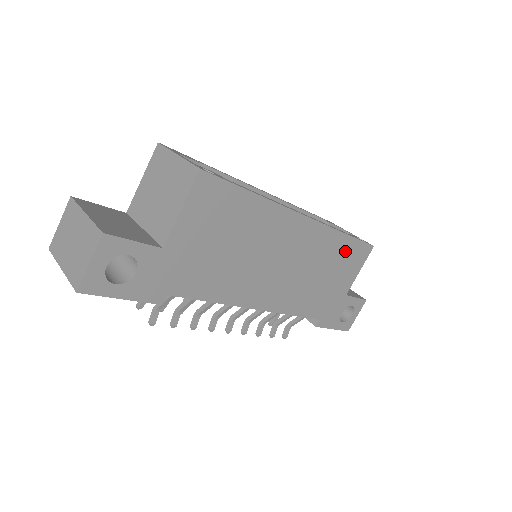
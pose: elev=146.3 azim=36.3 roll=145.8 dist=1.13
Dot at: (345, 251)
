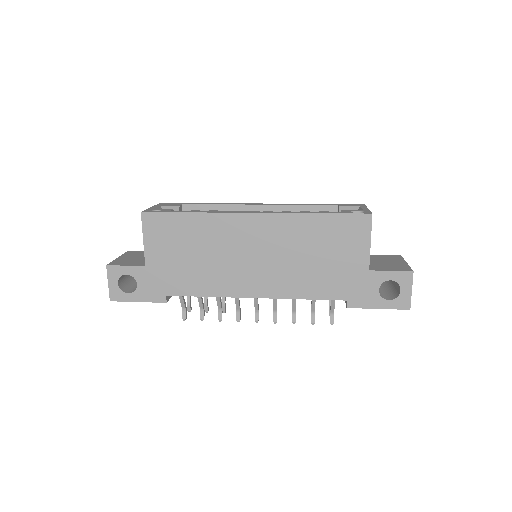
Dot at: (329, 229)
